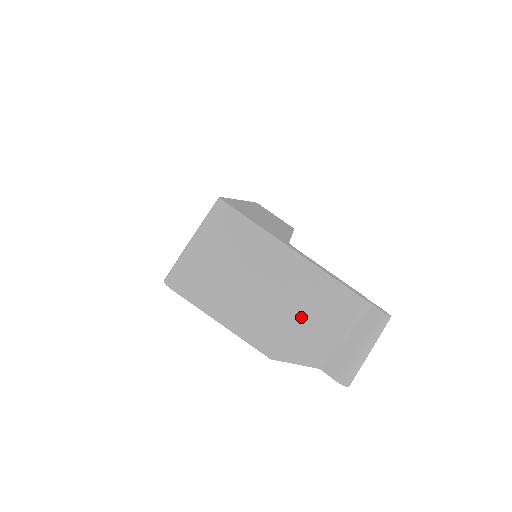
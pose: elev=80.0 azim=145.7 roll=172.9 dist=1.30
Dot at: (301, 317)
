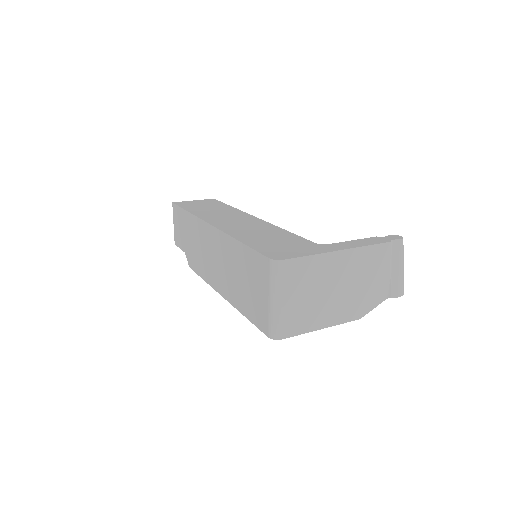
Dot at: (363, 282)
